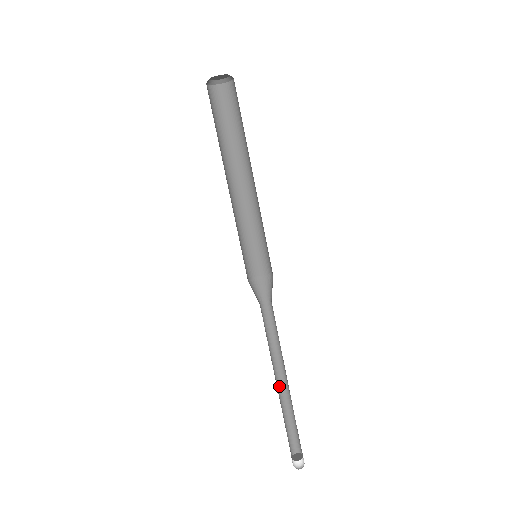
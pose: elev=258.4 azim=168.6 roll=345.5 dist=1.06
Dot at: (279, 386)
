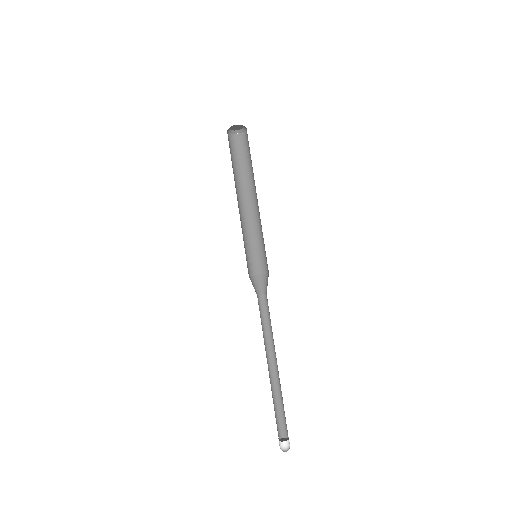
Dot at: (269, 371)
